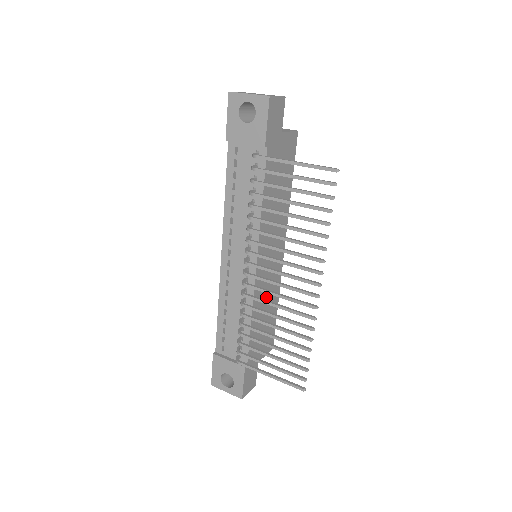
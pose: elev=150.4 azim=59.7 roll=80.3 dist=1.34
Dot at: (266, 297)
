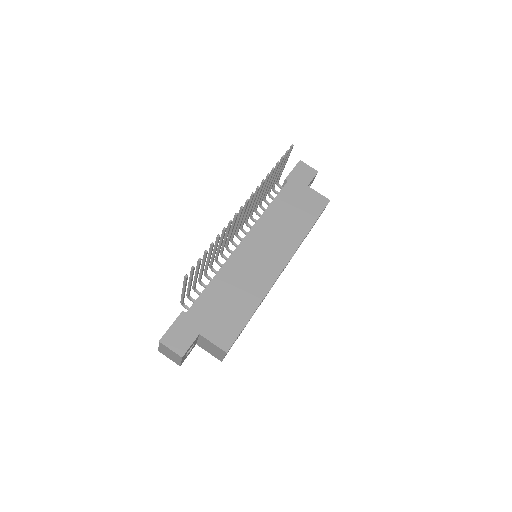
Dot at: (242, 281)
